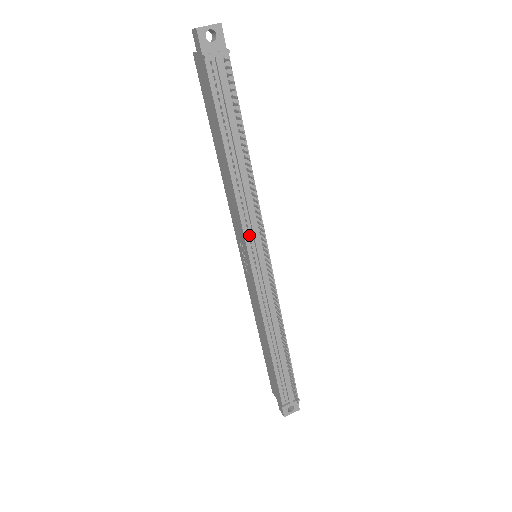
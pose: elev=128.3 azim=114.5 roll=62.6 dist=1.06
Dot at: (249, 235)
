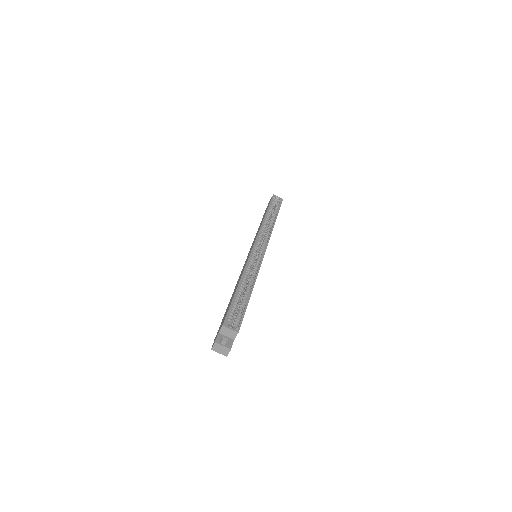
Dot at: occluded
